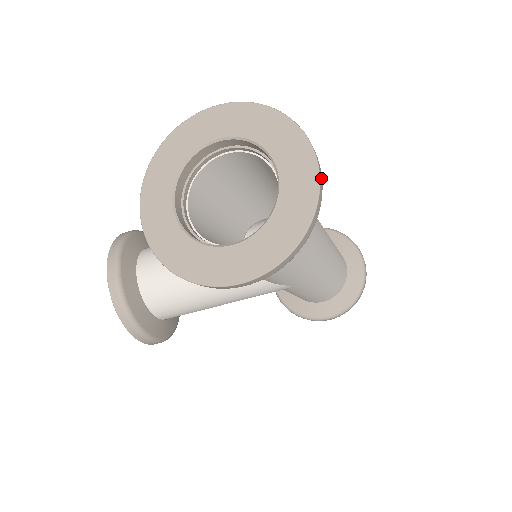
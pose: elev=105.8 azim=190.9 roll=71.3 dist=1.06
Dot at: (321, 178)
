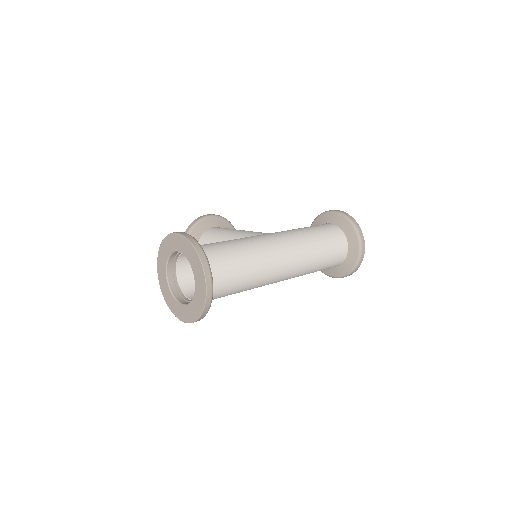
Dot at: (209, 293)
